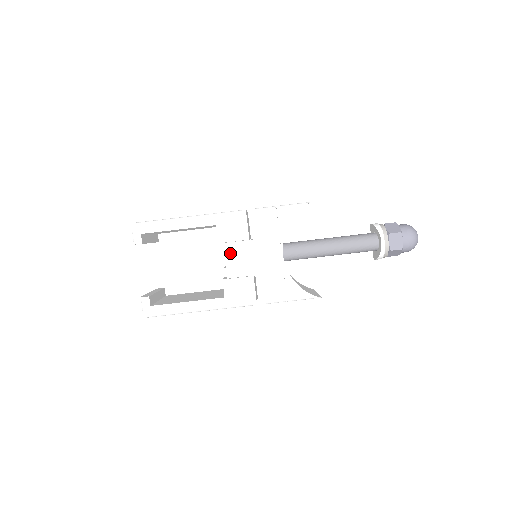
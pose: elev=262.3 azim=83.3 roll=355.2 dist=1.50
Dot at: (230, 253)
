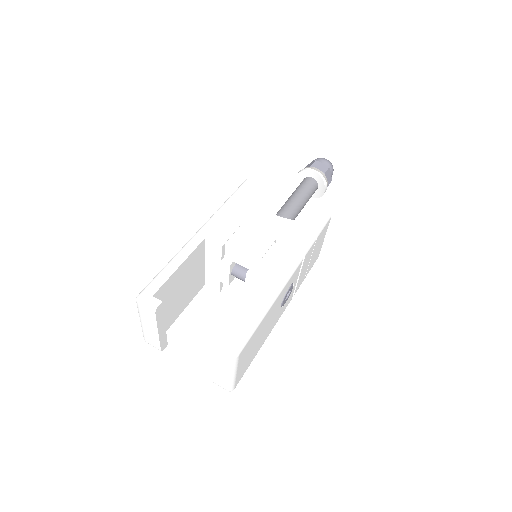
Dot at: (239, 245)
